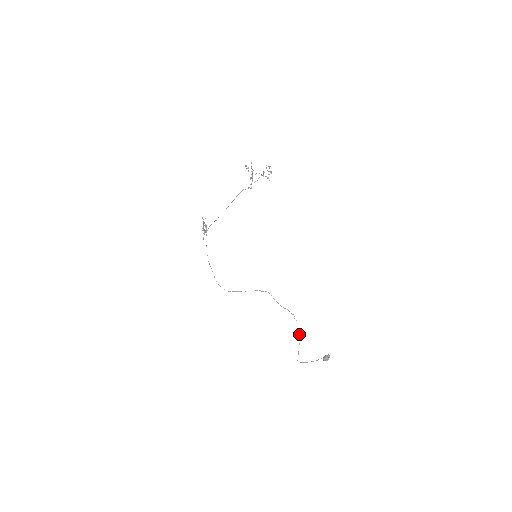
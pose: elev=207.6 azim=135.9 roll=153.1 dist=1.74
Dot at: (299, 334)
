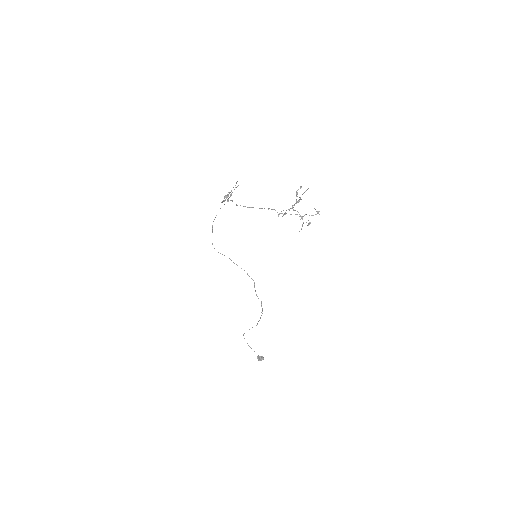
Dot at: occluded
